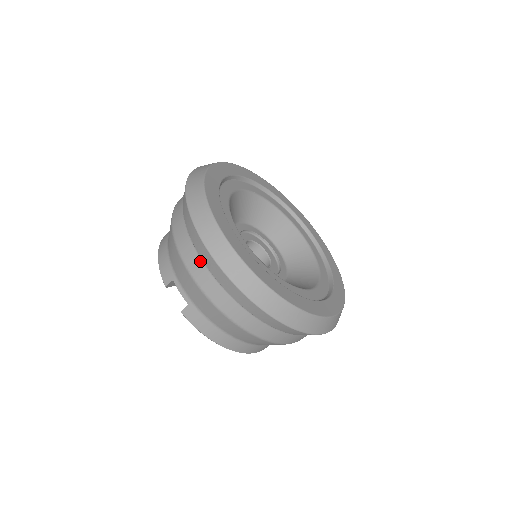
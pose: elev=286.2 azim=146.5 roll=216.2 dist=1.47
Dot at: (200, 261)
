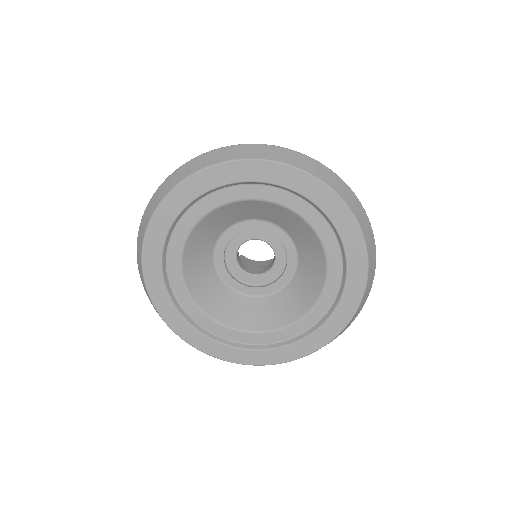
Dot at: occluded
